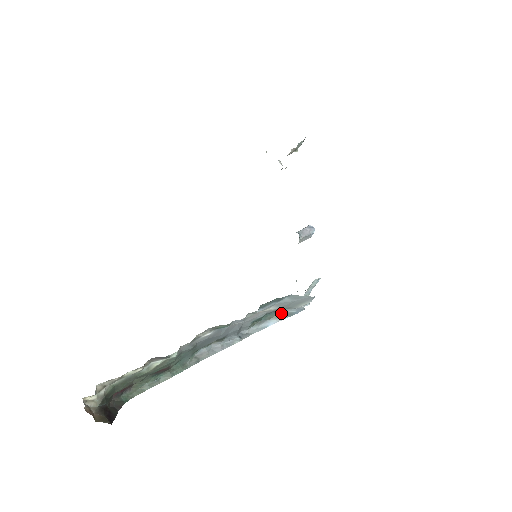
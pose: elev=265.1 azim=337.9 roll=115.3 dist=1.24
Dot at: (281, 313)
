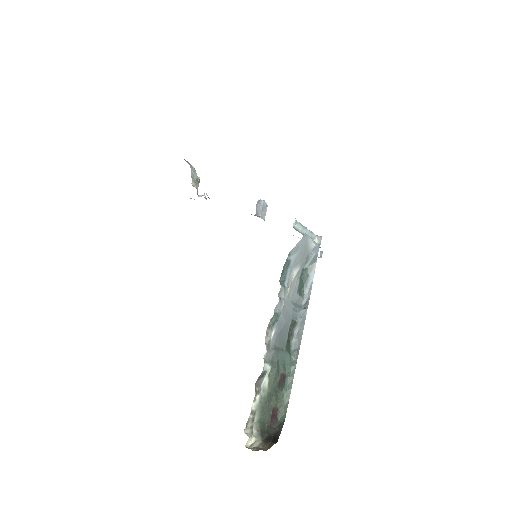
Dot at: (309, 265)
